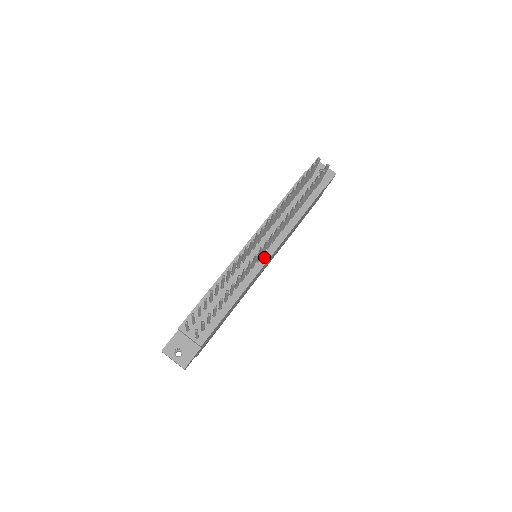
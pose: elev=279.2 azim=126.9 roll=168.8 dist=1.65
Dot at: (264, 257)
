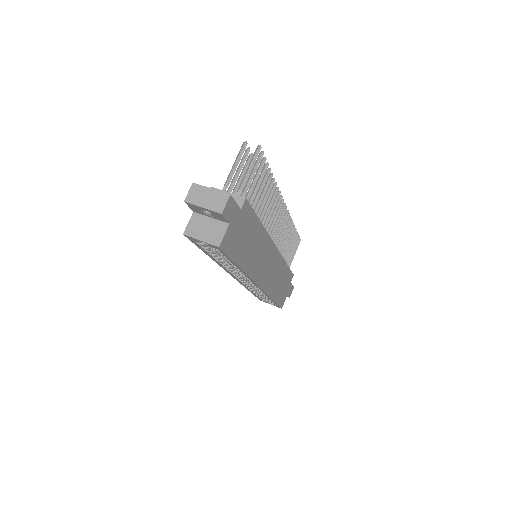
Dot at: occluded
